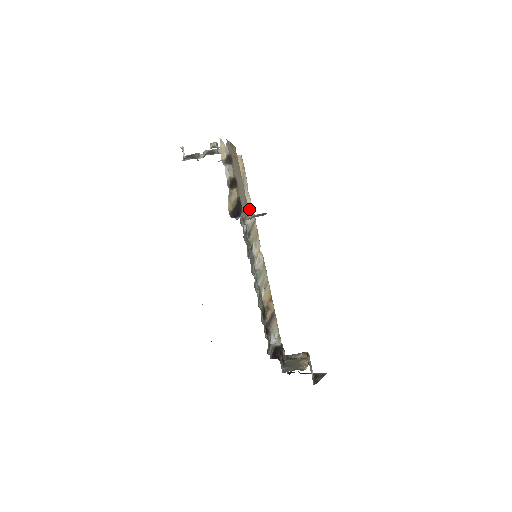
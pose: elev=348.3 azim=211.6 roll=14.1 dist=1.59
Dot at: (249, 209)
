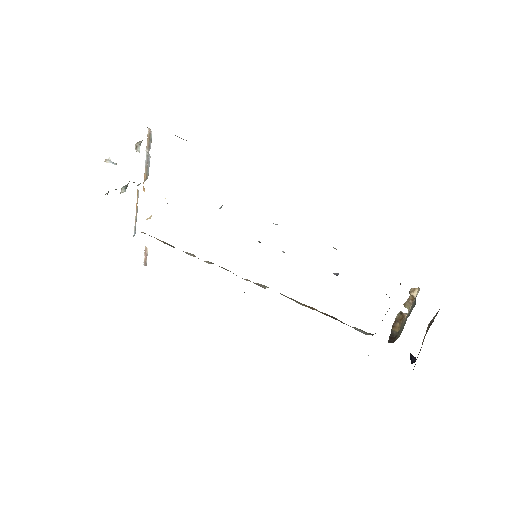
Dot at: occluded
